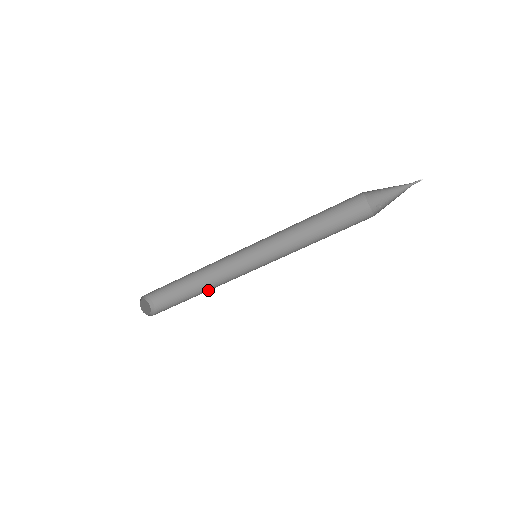
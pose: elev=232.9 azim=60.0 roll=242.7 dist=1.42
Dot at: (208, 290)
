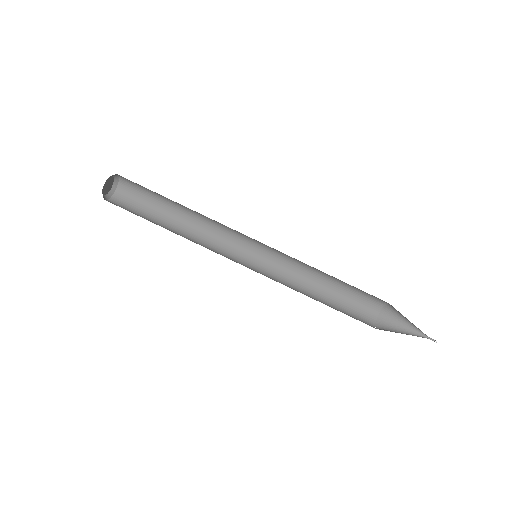
Dot at: occluded
